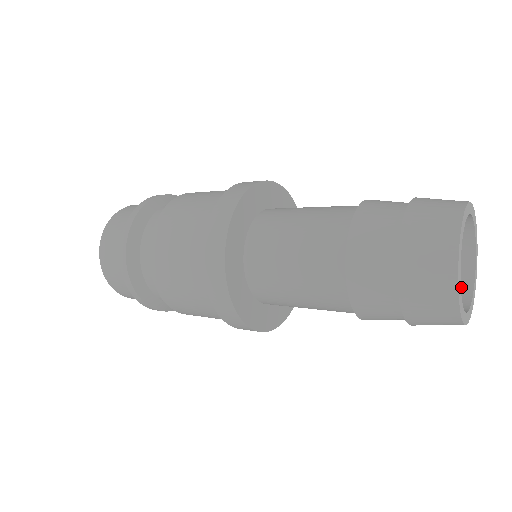
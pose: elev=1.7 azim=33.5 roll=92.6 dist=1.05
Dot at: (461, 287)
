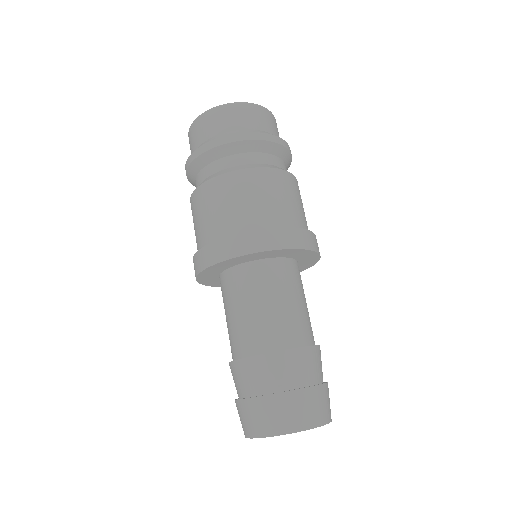
Dot at: occluded
